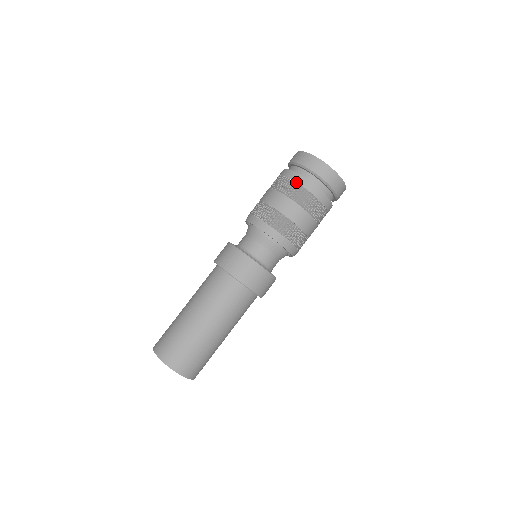
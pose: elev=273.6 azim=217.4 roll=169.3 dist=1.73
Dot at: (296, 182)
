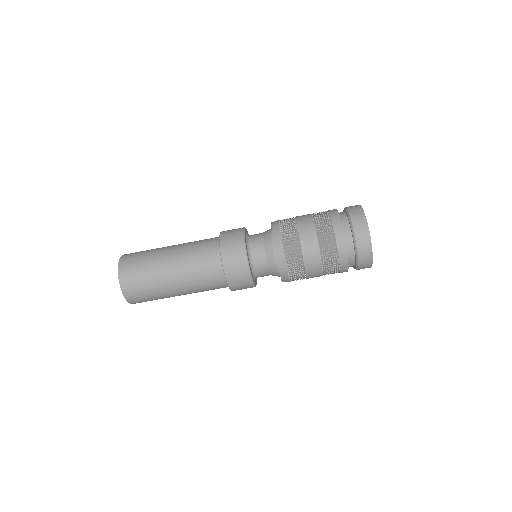
Dot at: (335, 237)
